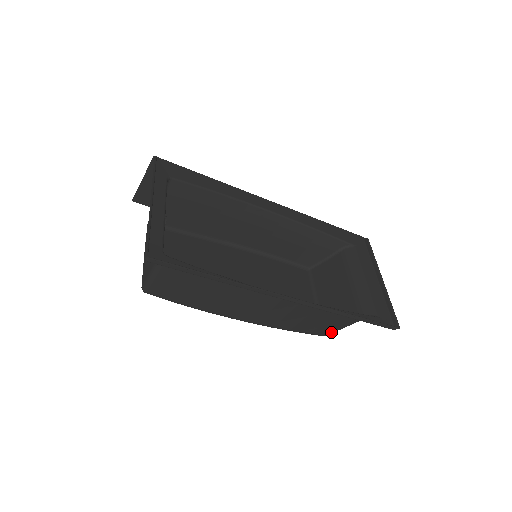
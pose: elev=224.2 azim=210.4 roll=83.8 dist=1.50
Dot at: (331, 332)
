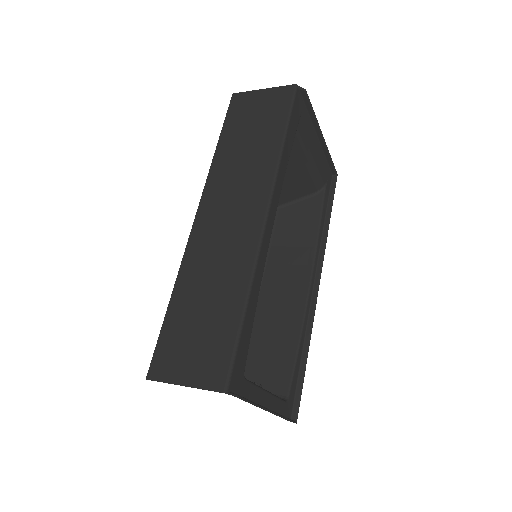
Dot at: (287, 208)
